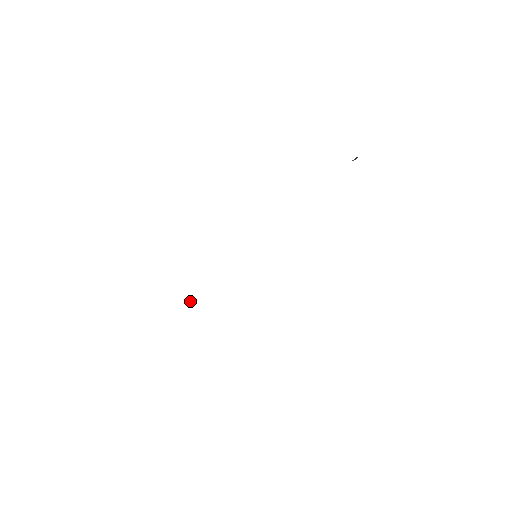
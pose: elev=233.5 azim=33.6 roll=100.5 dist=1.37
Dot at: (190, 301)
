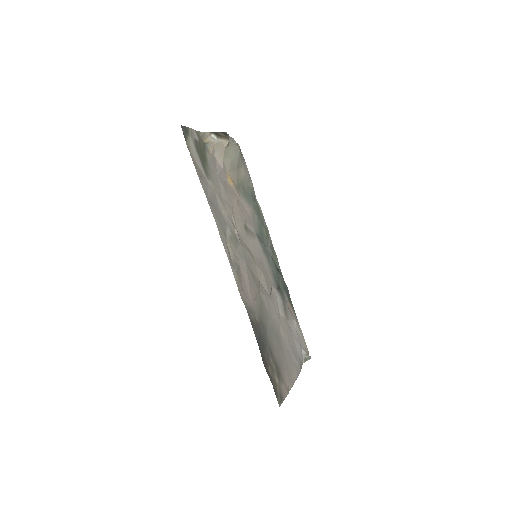
Dot at: (306, 355)
